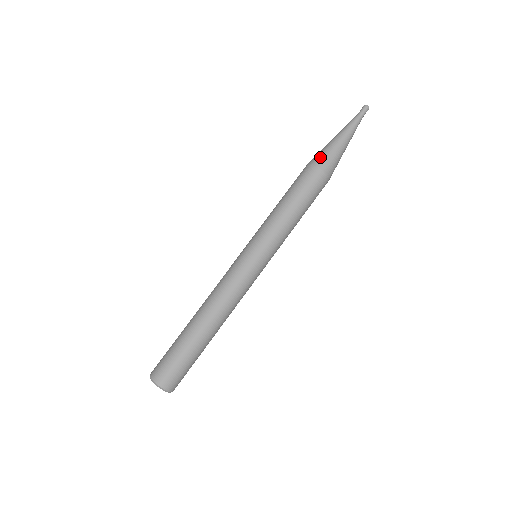
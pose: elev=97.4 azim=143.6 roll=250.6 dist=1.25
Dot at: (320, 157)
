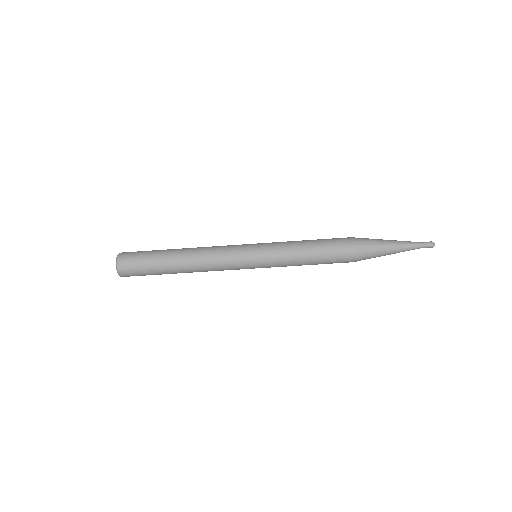
Dot at: (364, 250)
